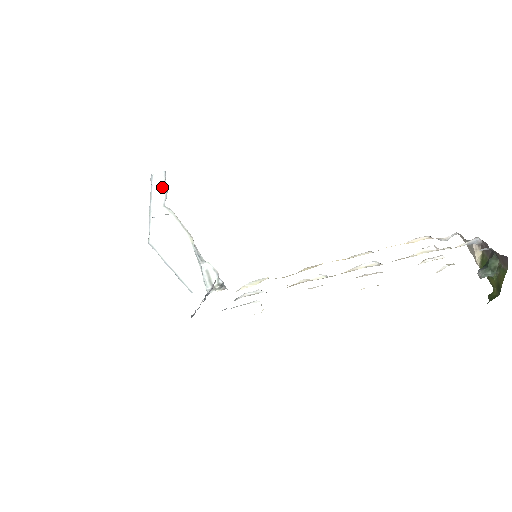
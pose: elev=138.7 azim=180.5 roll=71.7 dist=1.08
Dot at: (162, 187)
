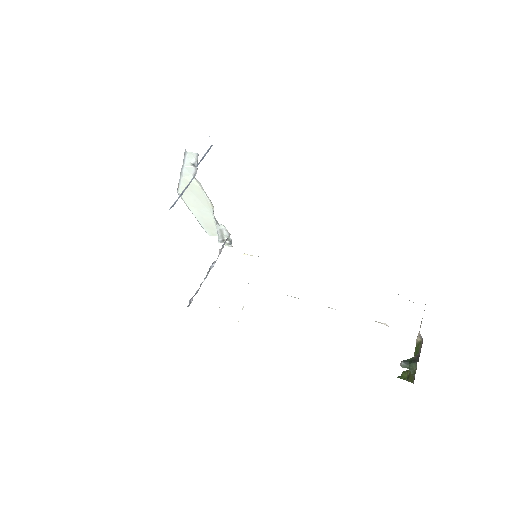
Dot at: (193, 163)
